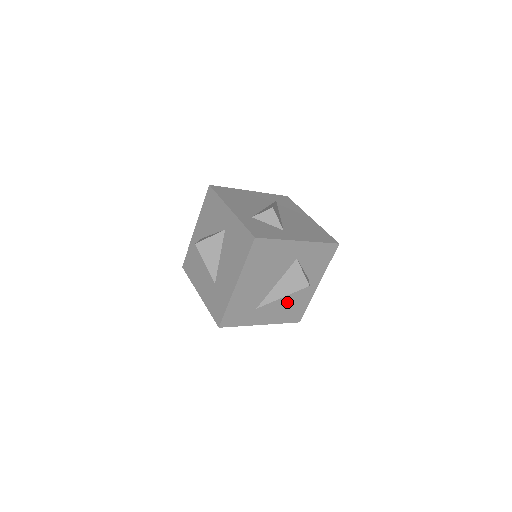
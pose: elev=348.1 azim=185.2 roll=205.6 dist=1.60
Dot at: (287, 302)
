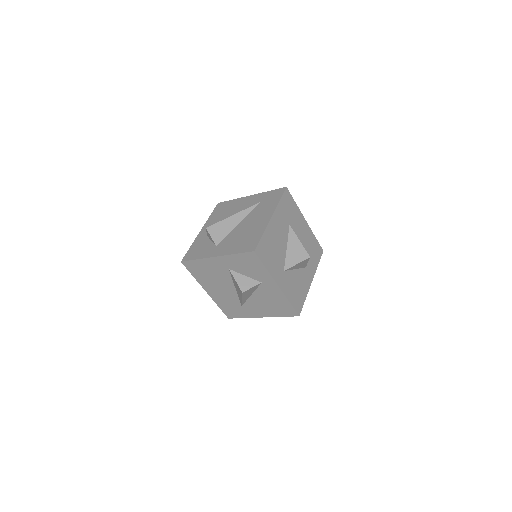
Dot at: (264, 300)
